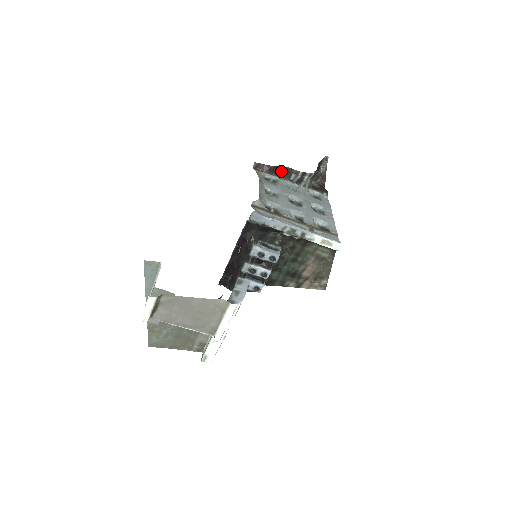
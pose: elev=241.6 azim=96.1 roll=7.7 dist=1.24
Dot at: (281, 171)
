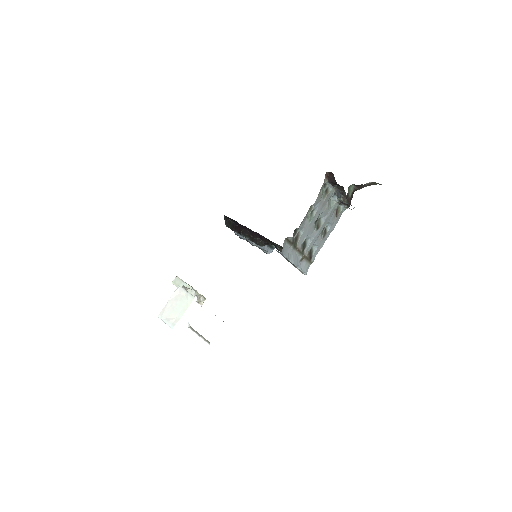
Dot at: (340, 186)
